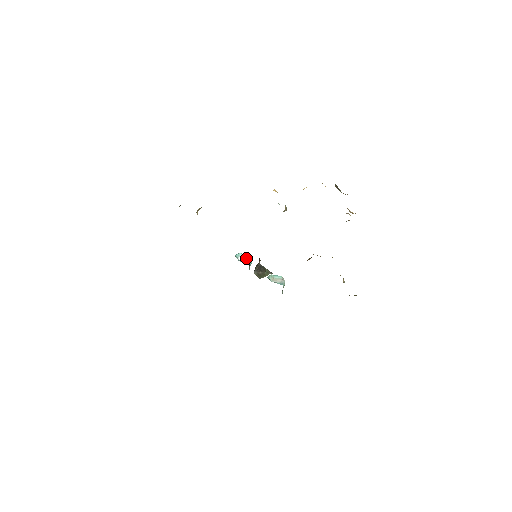
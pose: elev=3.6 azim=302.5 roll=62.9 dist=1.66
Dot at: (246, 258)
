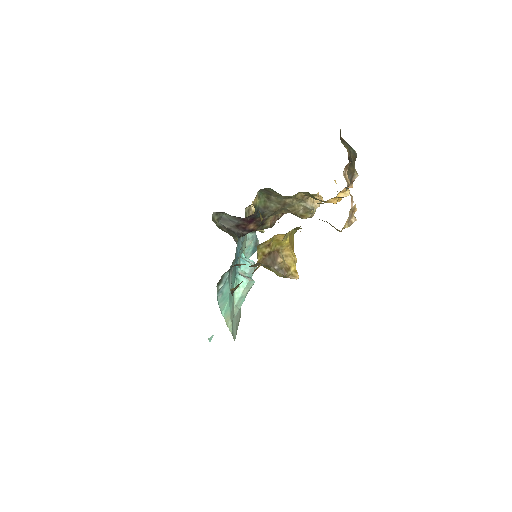
Dot at: occluded
